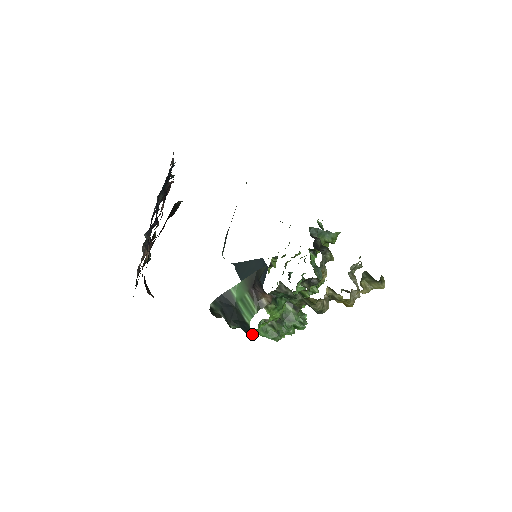
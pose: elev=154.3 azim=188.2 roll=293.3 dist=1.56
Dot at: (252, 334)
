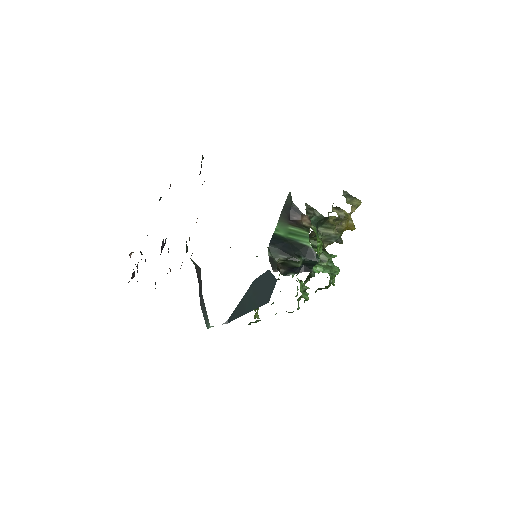
Dot at: (318, 257)
